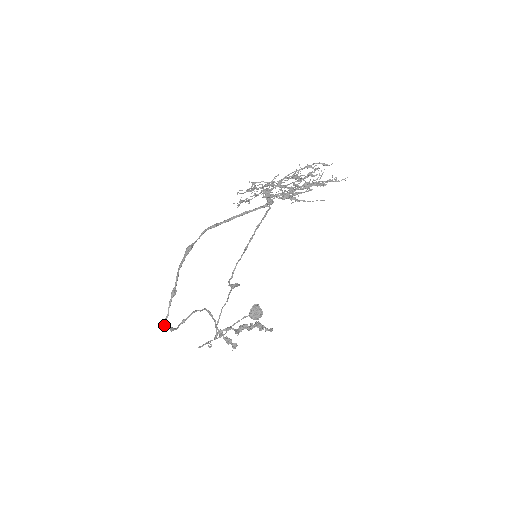
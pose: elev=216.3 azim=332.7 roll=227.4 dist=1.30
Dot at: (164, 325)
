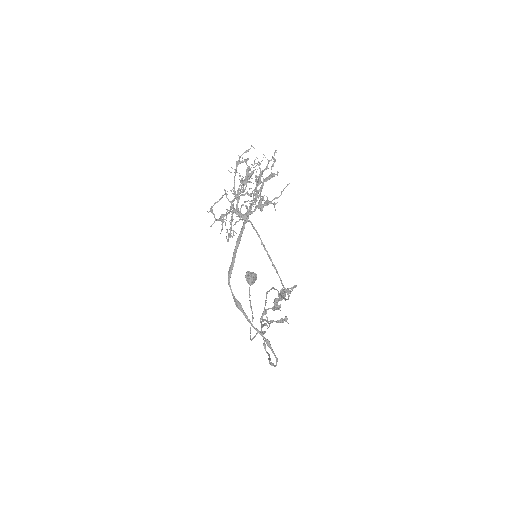
Dot at: (273, 364)
